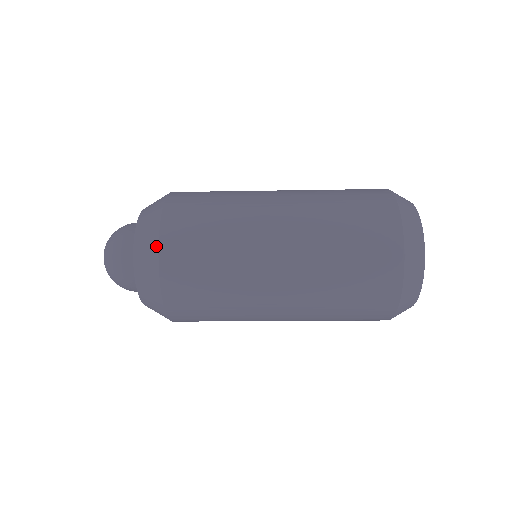
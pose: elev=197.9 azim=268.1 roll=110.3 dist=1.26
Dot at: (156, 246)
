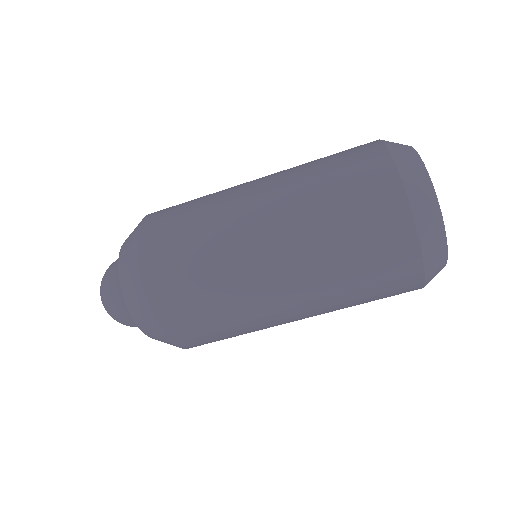
Dot at: (141, 288)
